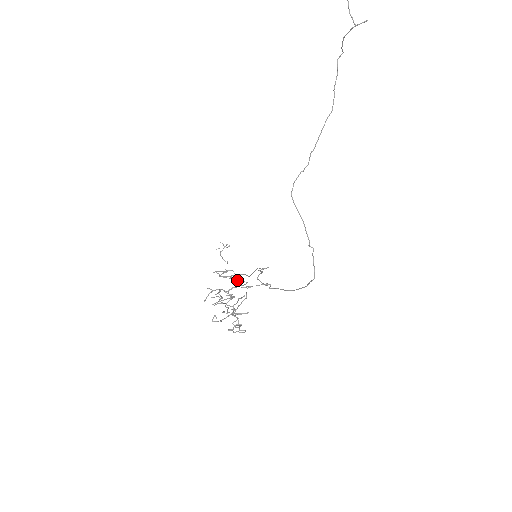
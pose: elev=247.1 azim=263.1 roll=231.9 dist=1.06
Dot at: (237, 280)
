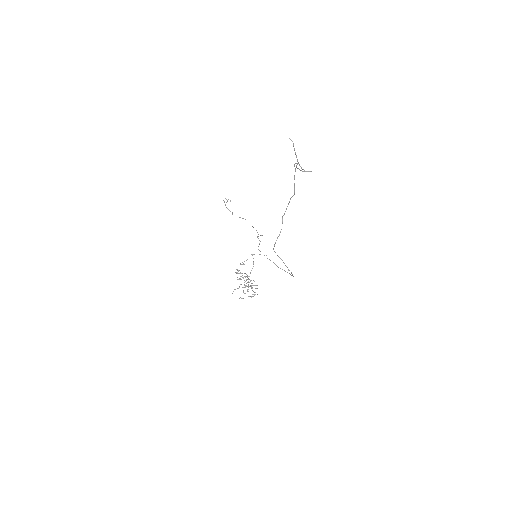
Dot at: occluded
